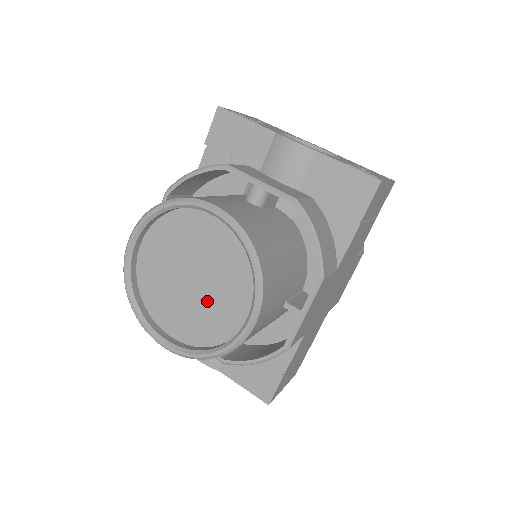
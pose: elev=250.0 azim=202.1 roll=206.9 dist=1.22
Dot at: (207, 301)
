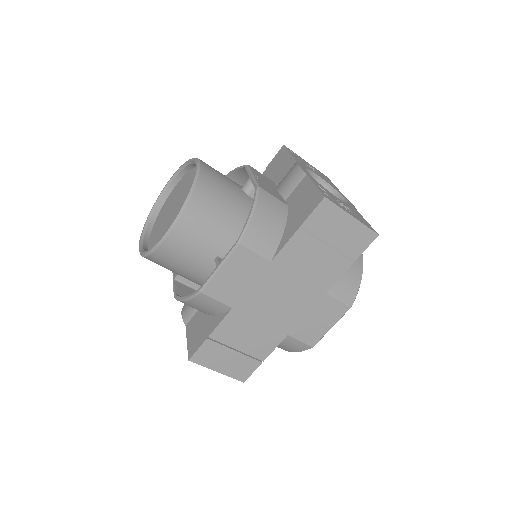
Dot at: (169, 223)
